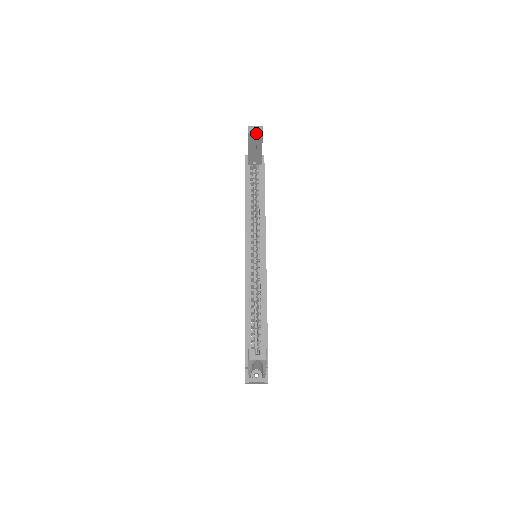
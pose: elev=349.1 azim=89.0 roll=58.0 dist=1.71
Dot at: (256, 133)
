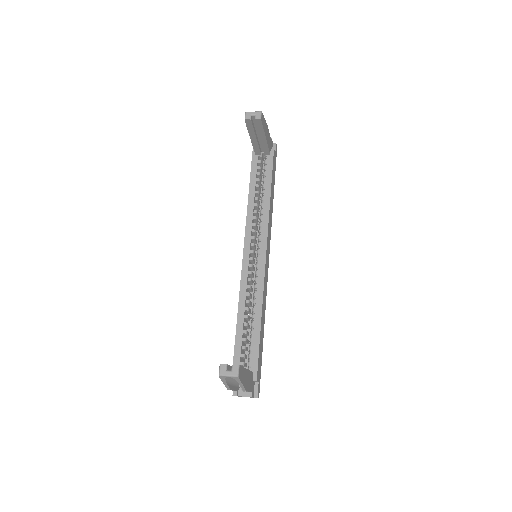
Dot at: occluded
